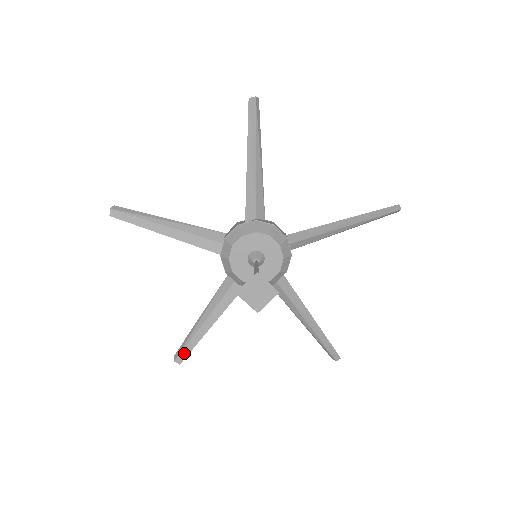
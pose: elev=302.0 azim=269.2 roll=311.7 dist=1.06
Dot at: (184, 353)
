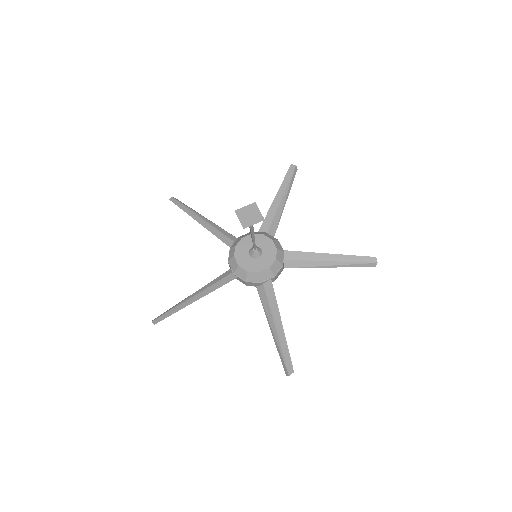
Dot at: (163, 316)
